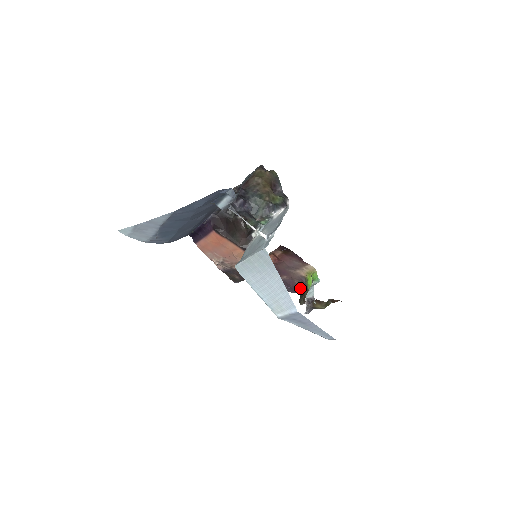
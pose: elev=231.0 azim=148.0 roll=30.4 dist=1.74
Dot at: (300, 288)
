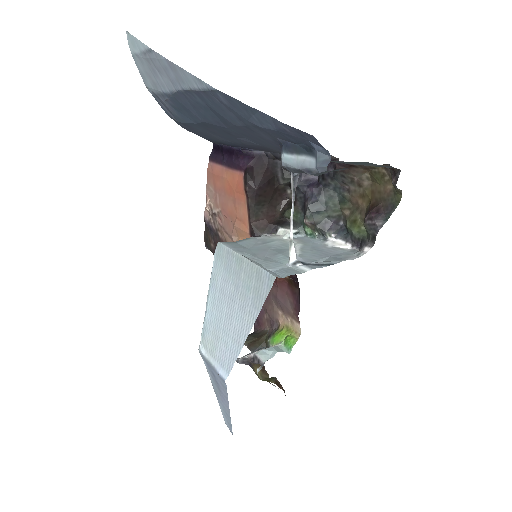
Dot at: (262, 326)
